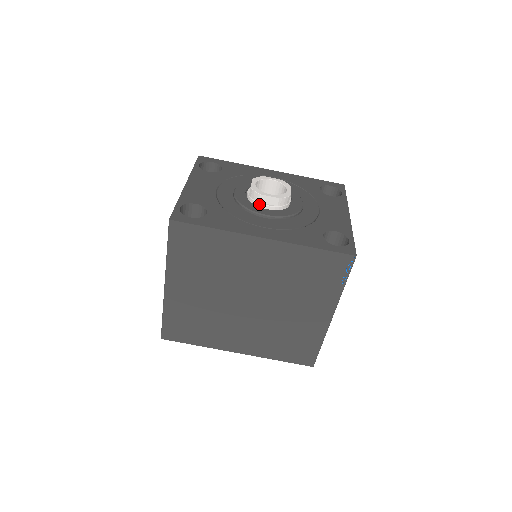
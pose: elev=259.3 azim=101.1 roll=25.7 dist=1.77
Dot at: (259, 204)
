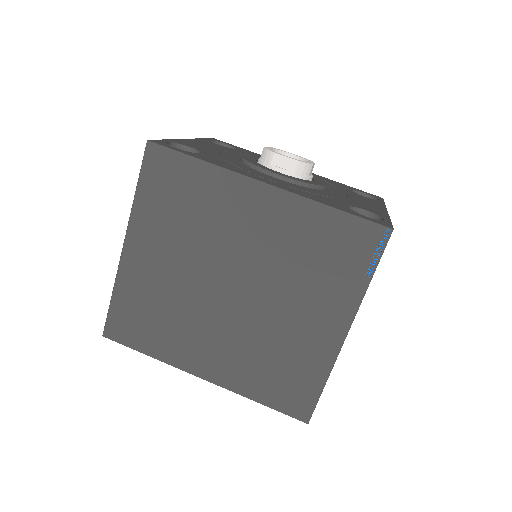
Dot at: (270, 166)
